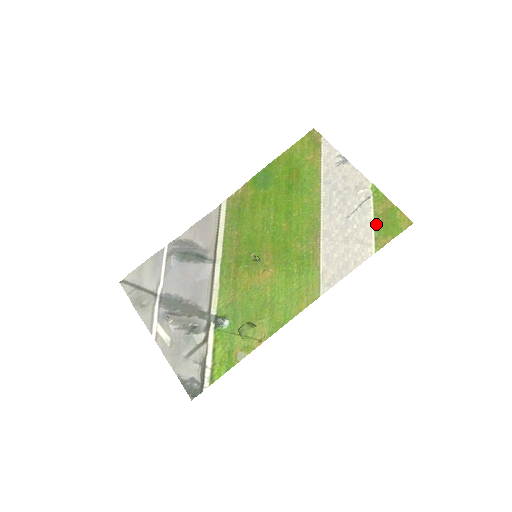
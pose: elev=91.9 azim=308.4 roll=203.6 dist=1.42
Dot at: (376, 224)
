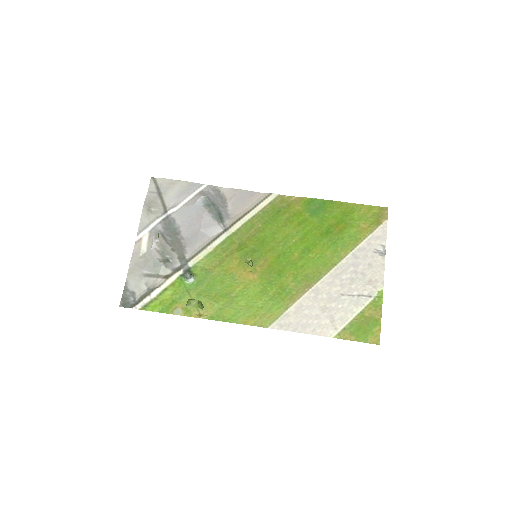
Dot at: (355, 319)
